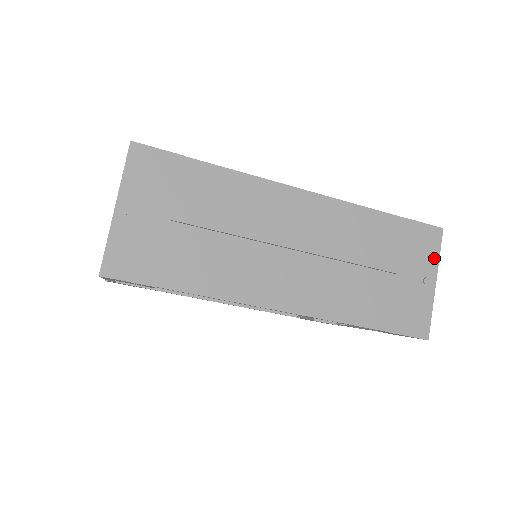
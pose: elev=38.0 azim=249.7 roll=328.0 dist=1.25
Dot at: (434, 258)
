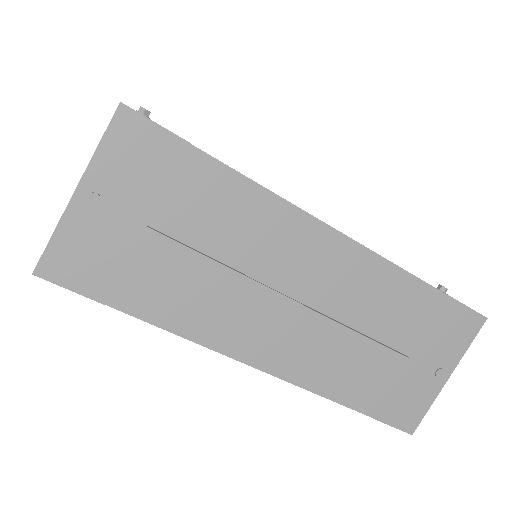
Dot at: (460, 349)
